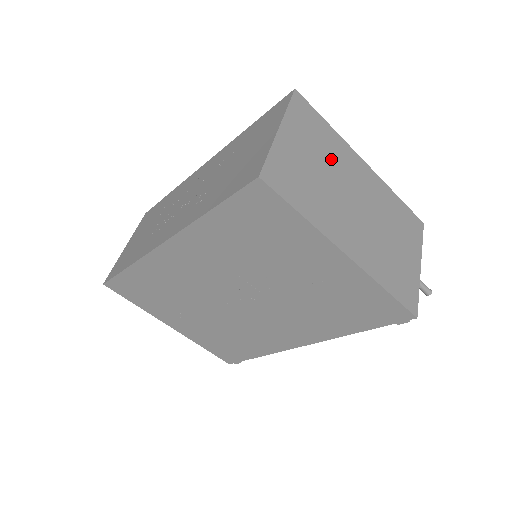
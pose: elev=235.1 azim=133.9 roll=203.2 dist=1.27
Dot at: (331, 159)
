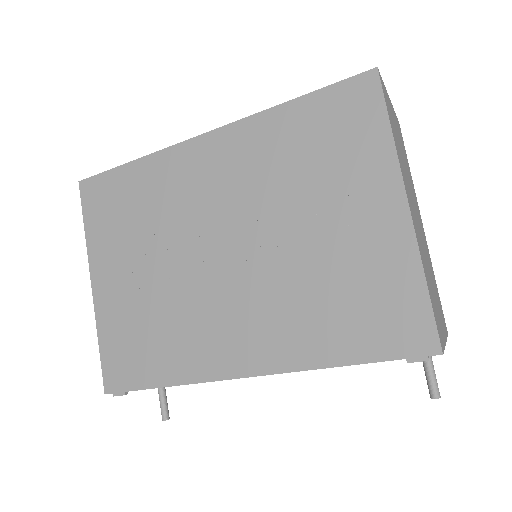
Dot at: (408, 173)
